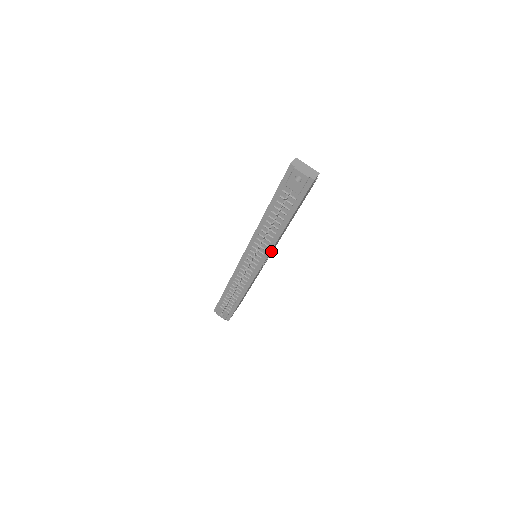
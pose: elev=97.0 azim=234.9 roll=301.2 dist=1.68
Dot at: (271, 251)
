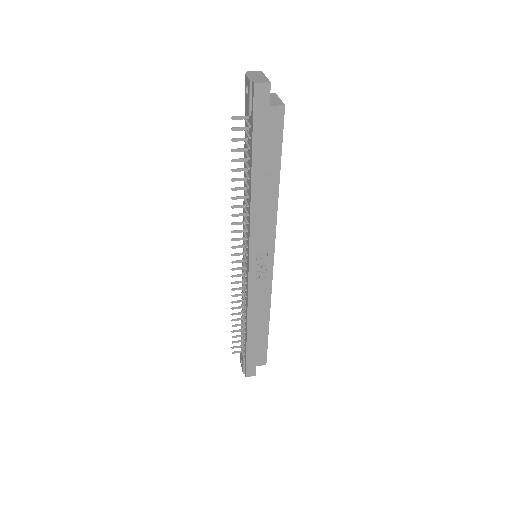
Dot at: (258, 240)
